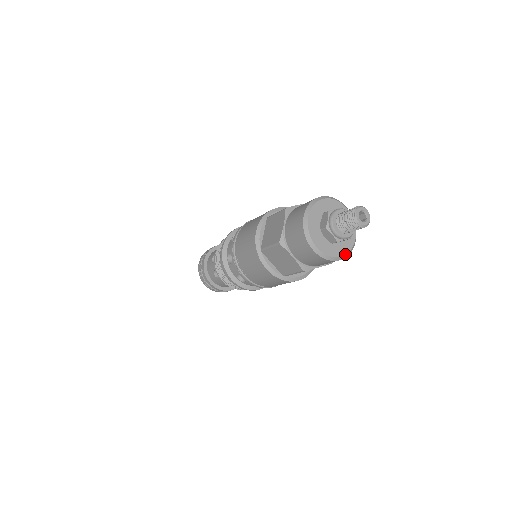
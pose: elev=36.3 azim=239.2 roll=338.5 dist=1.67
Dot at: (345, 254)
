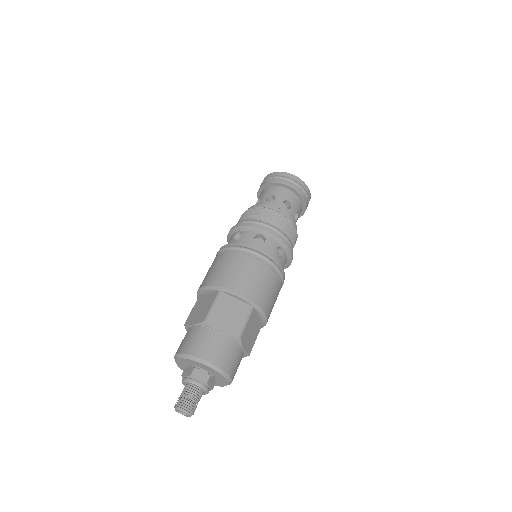
Dot at: occluded
